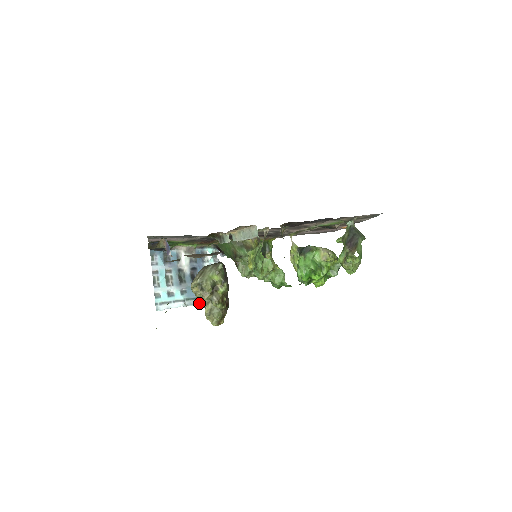
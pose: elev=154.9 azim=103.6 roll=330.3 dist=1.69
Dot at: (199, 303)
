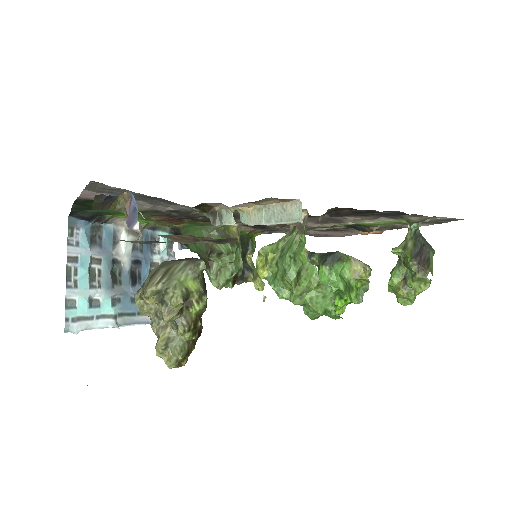
Dot at: (138, 322)
